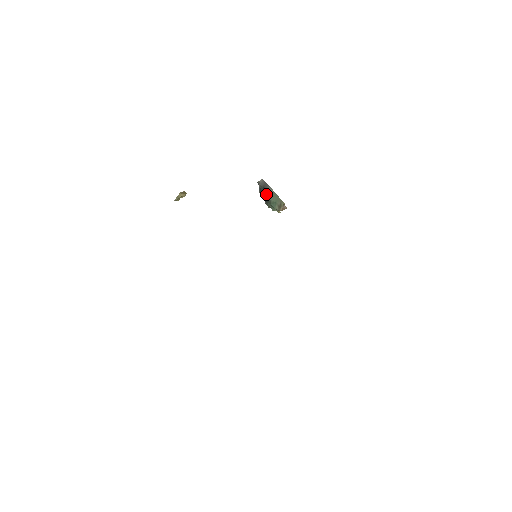
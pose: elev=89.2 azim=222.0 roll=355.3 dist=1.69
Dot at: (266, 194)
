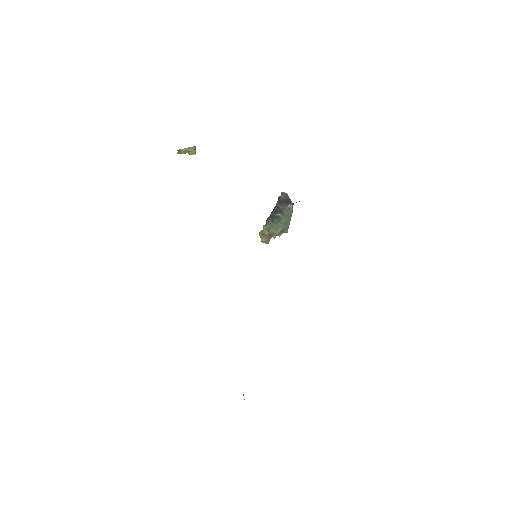
Dot at: (286, 208)
